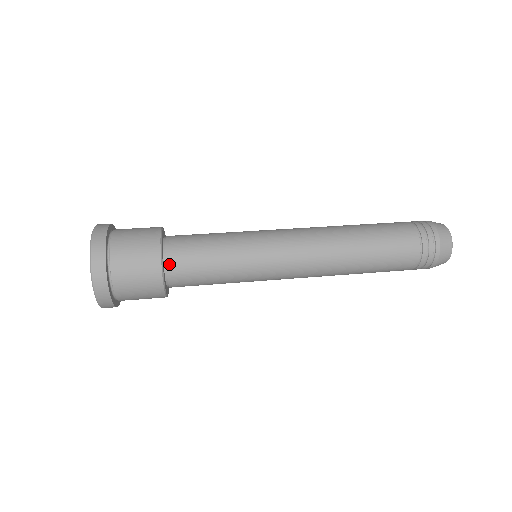
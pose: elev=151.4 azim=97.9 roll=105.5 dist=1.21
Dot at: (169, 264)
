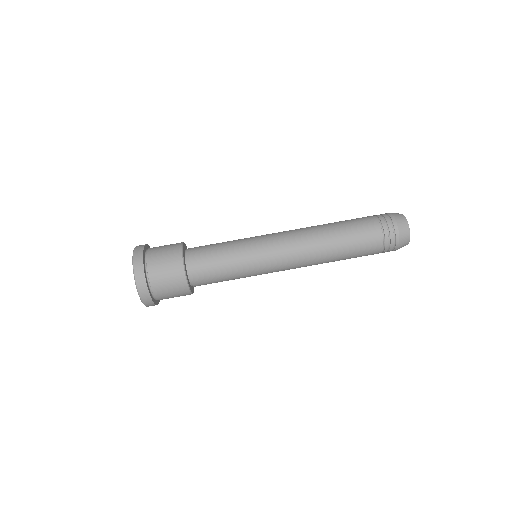
Dot at: (191, 272)
